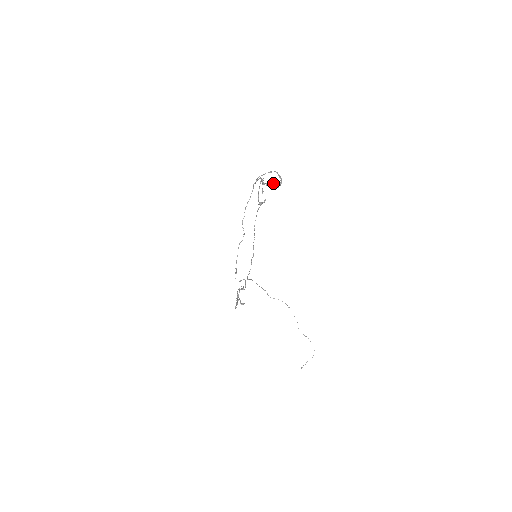
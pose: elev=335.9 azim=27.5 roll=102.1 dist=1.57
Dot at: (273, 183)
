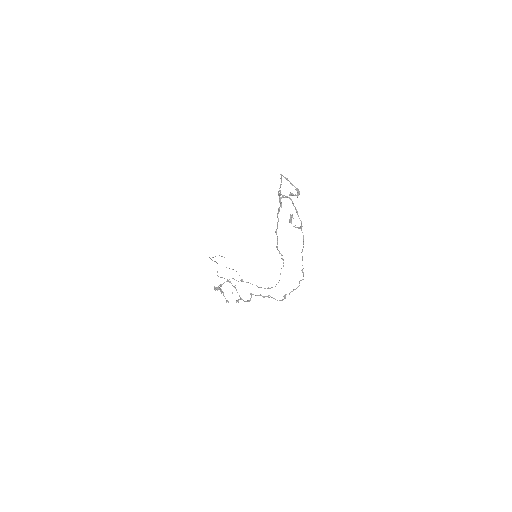
Dot at: (292, 194)
